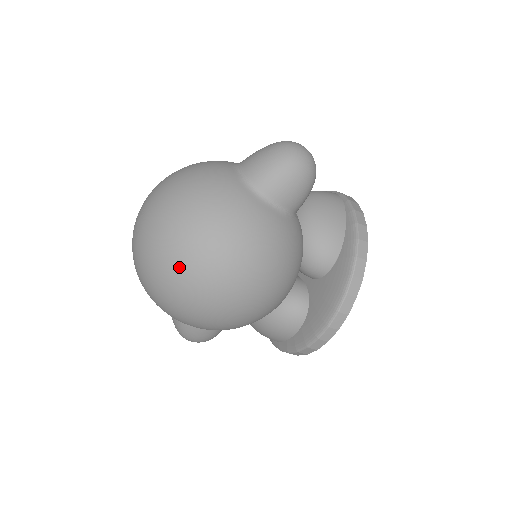
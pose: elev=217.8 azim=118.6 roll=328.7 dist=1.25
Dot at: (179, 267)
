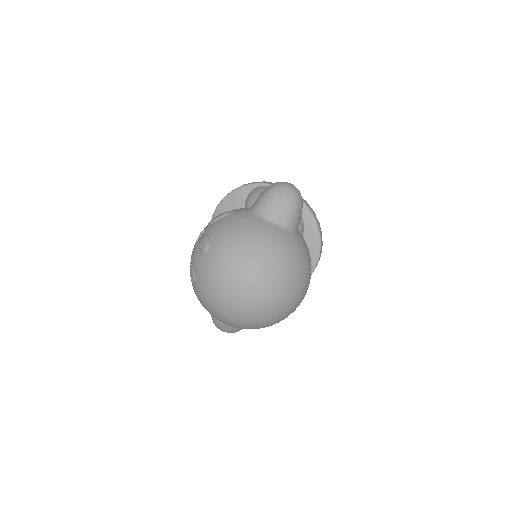
Dot at: (288, 302)
